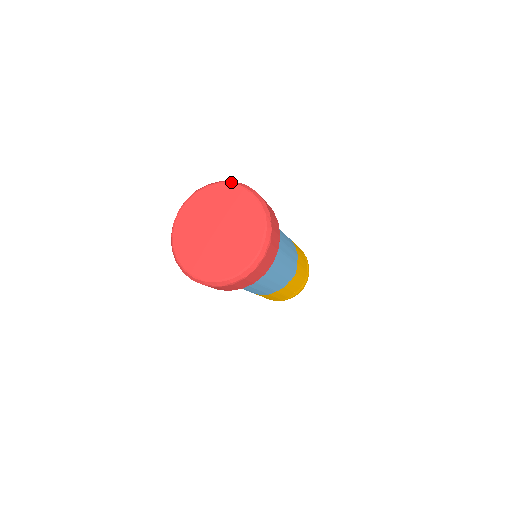
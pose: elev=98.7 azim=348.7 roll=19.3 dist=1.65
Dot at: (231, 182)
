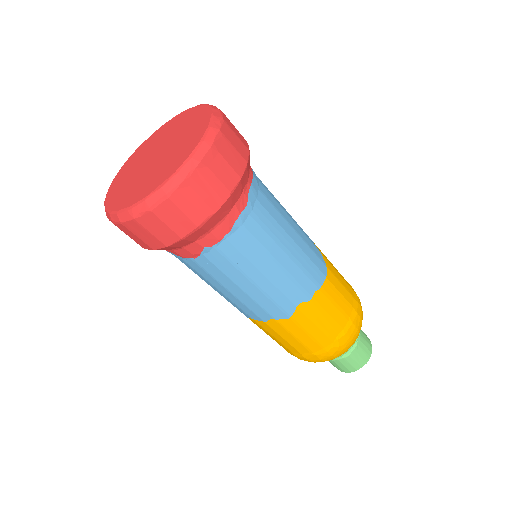
Dot at: (213, 107)
